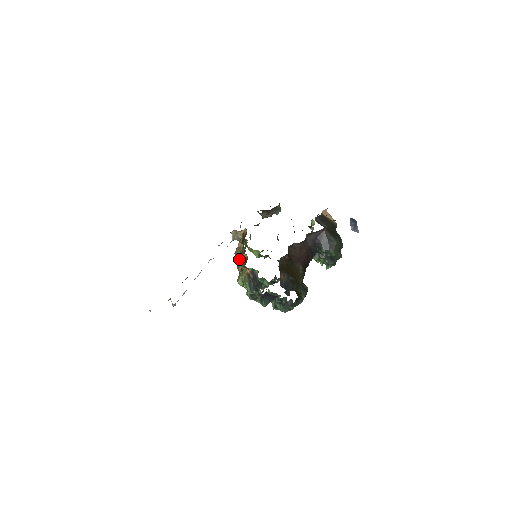
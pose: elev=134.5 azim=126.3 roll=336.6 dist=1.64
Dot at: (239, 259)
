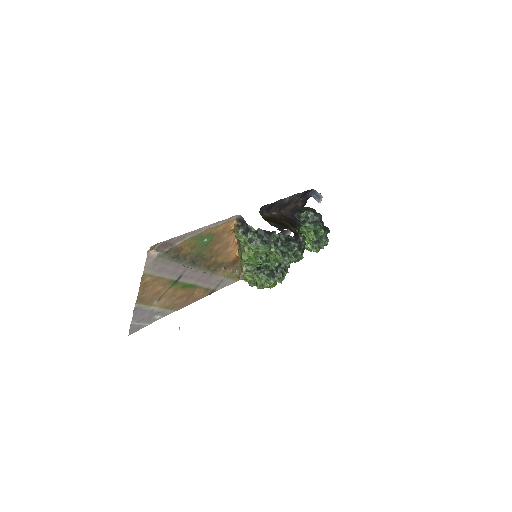
Dot at: (240, 257)
